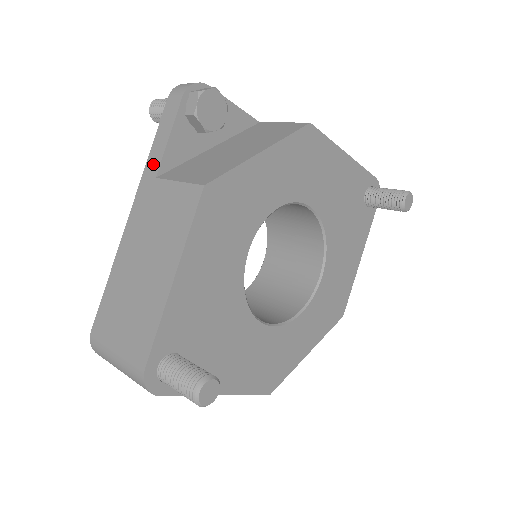
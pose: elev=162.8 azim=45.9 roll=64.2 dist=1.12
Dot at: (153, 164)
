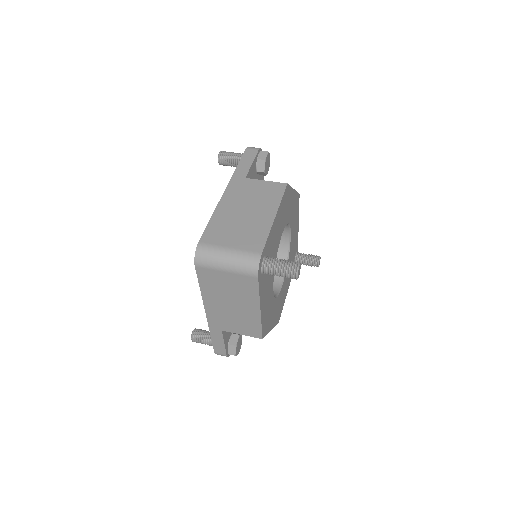
Dot at: (241, 172)
